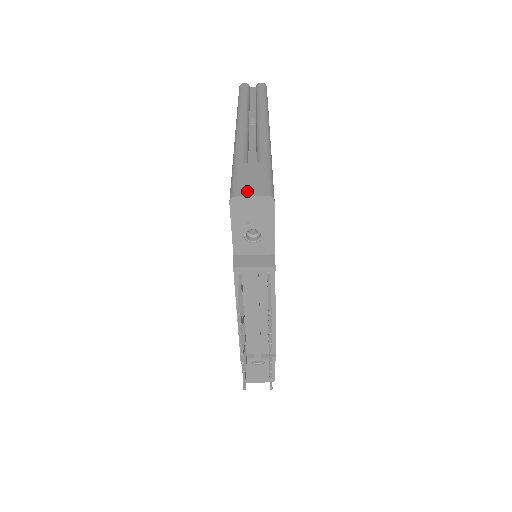
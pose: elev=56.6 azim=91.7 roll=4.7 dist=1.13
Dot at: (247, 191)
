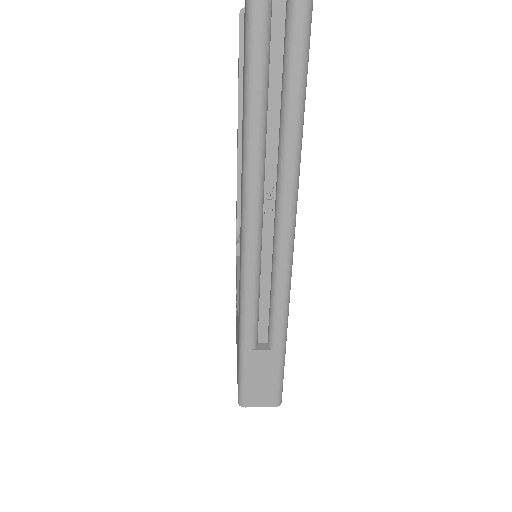
Dot at: (256, 401)
